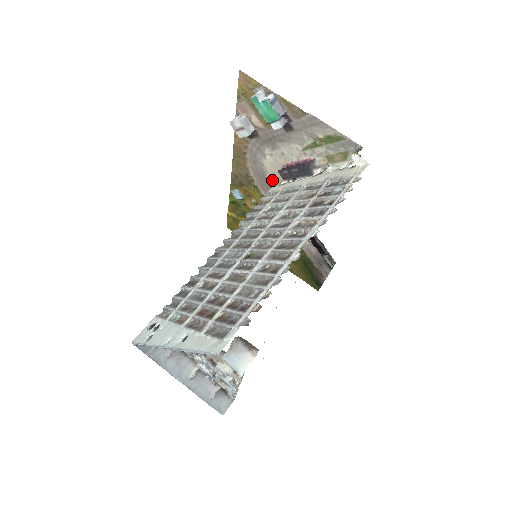
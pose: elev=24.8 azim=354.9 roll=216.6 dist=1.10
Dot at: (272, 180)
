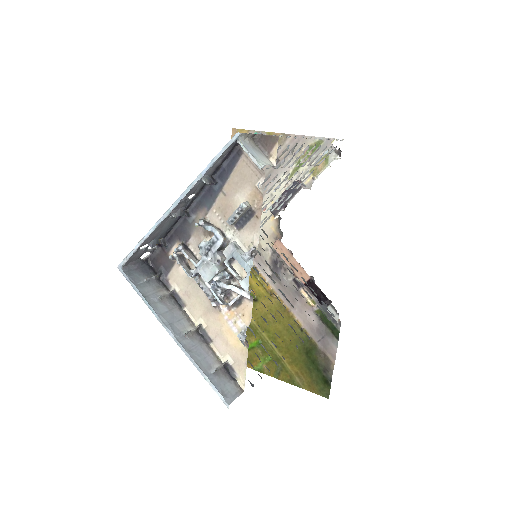
Dot at: (263, 238)
